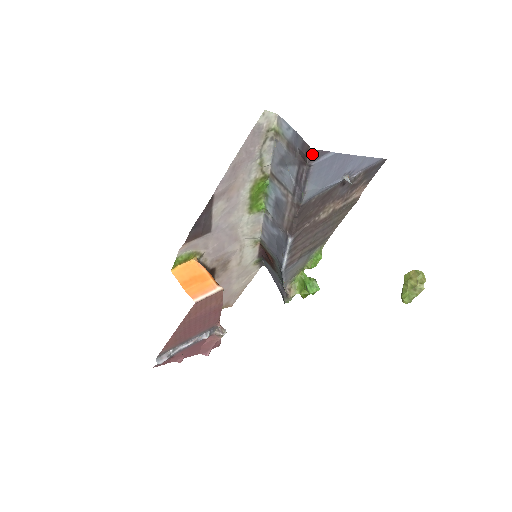
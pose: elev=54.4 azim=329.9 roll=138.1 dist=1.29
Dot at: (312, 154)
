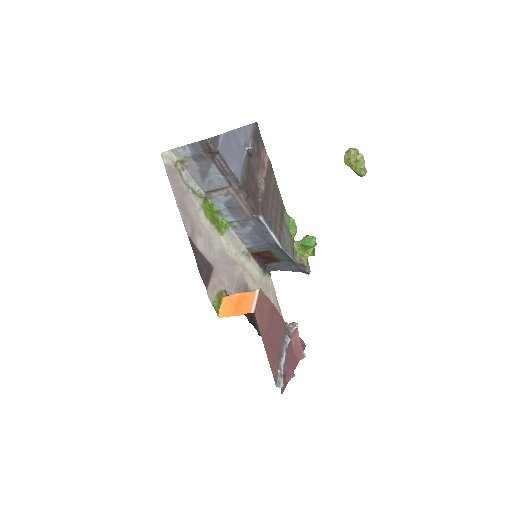
Dot at: (212, 142)
